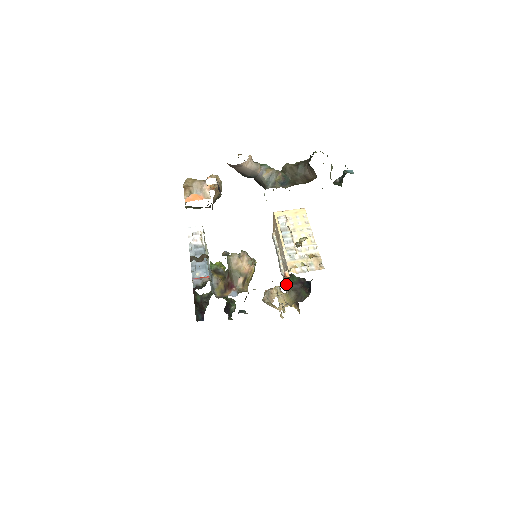
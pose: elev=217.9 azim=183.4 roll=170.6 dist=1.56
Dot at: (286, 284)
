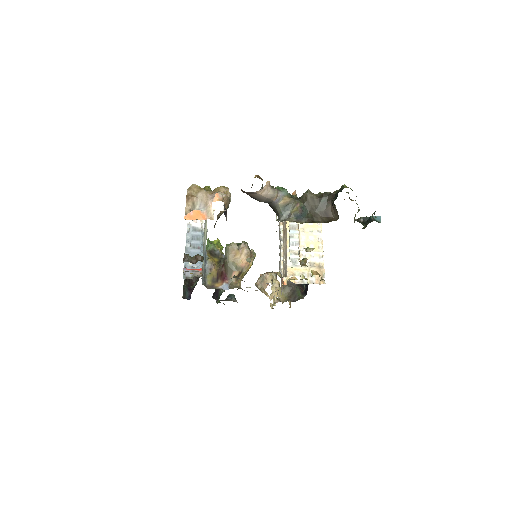
Dot at: occluded
